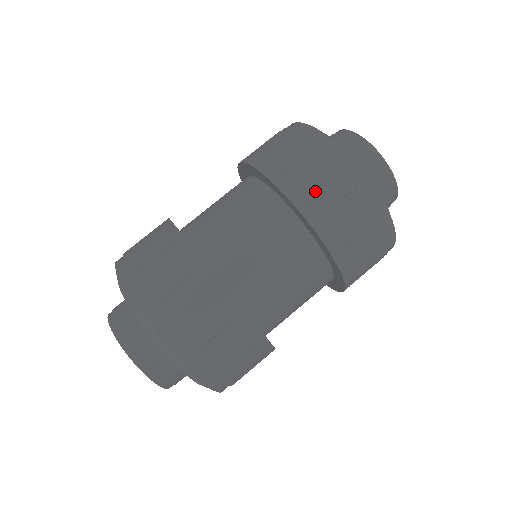
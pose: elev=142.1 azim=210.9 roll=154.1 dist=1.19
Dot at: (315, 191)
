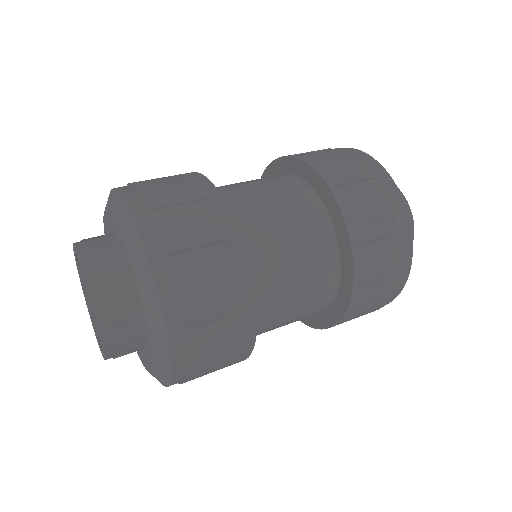
Dot at: (367, 217)
